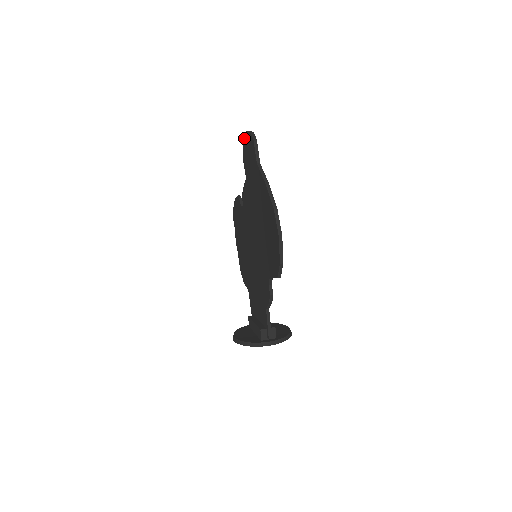
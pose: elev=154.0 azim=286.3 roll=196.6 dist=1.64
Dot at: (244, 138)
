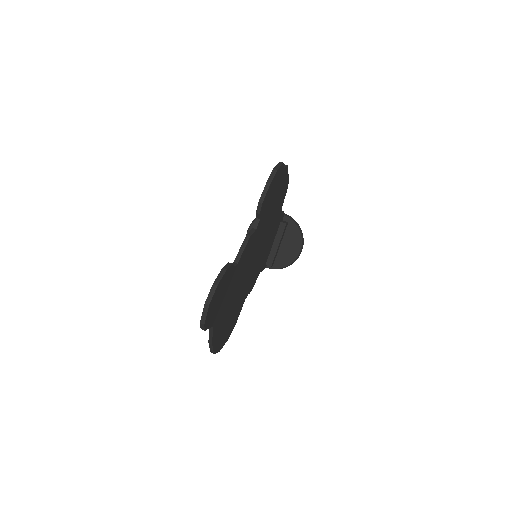
Dot at: (212, 287)
